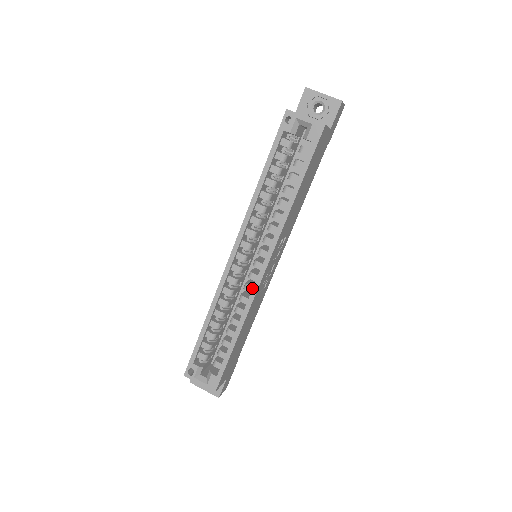
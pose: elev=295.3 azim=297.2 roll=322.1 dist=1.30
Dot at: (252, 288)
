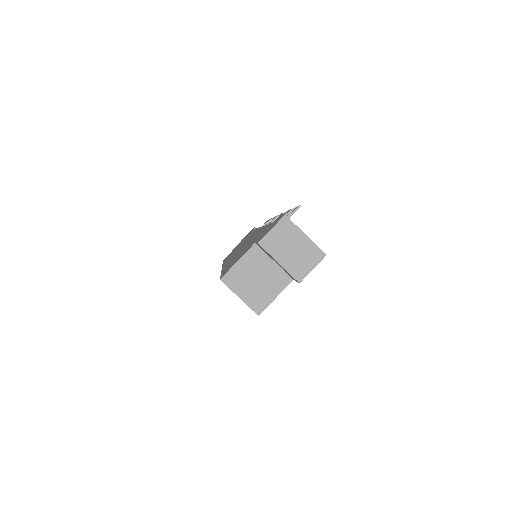
Dot at: occluded
